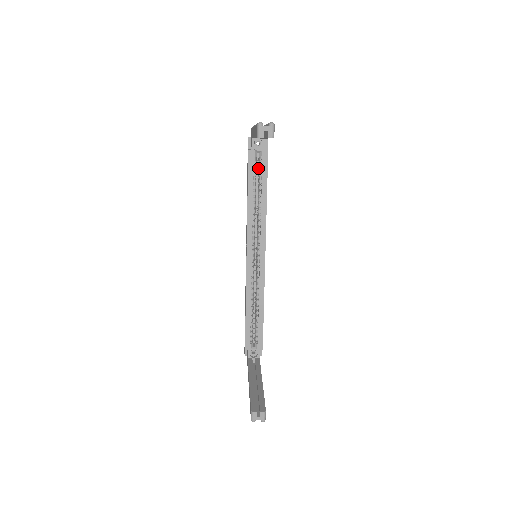
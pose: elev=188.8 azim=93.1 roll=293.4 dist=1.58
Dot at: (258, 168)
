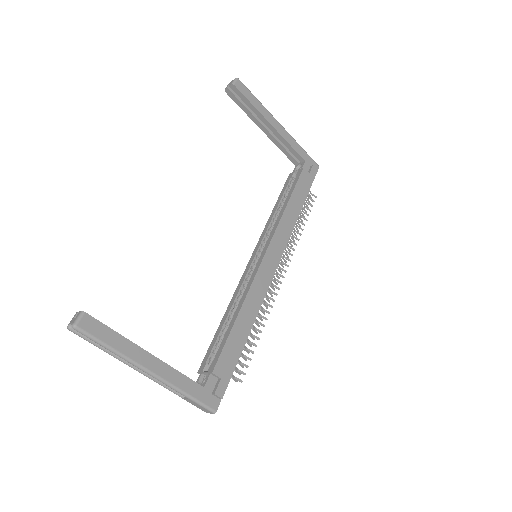
Dot at: occluded
